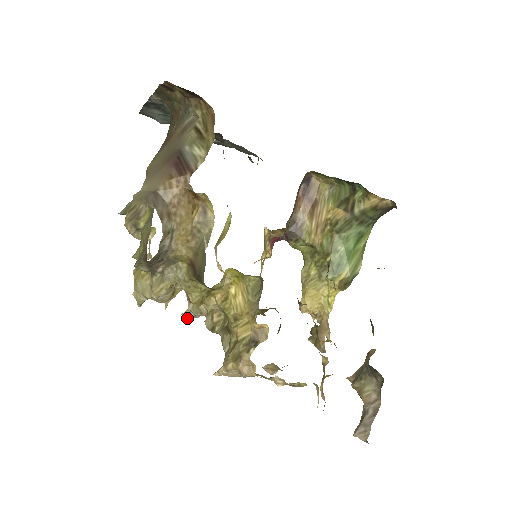
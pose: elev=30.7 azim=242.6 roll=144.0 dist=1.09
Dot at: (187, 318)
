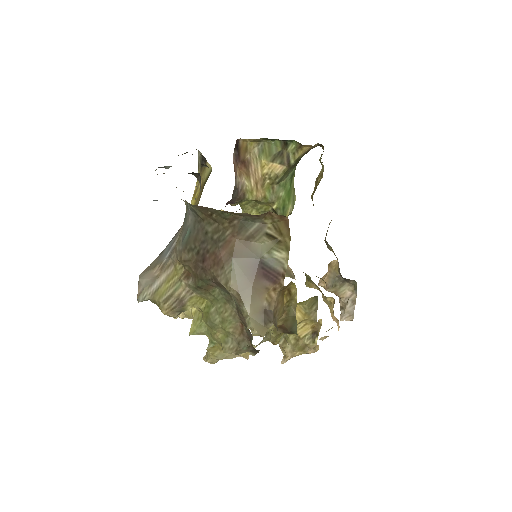
Dot at: occluded
